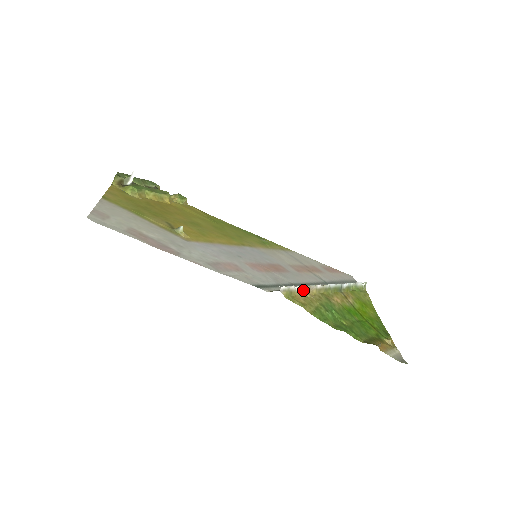
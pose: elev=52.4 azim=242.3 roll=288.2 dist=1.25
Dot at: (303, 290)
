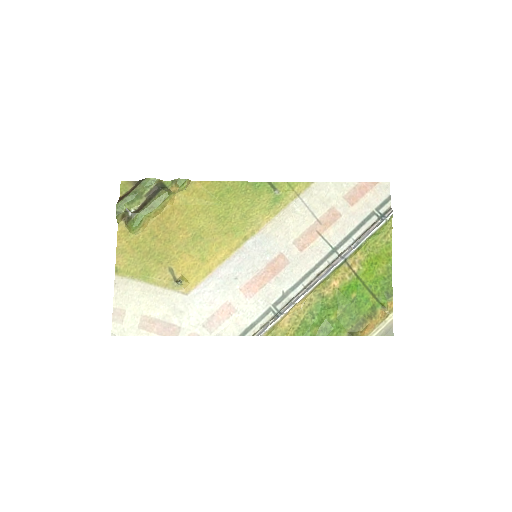
Dot at: (289, 311)
